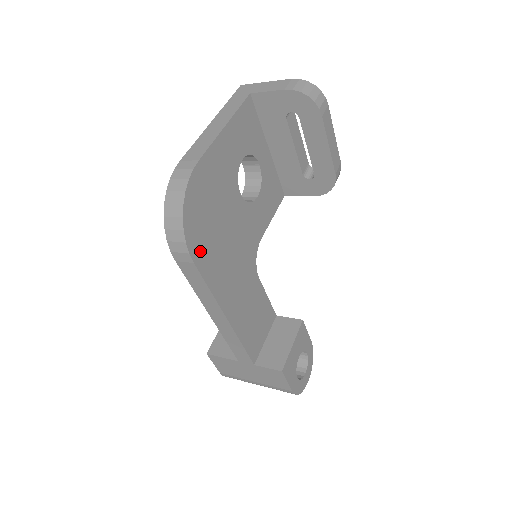
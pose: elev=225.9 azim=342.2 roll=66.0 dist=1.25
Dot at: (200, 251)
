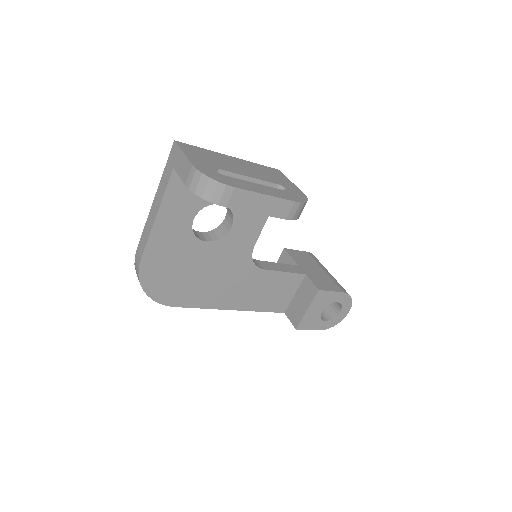
Dot at: (178, 298)
